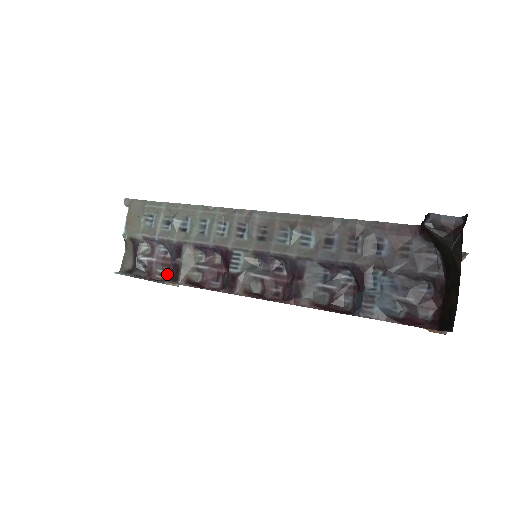
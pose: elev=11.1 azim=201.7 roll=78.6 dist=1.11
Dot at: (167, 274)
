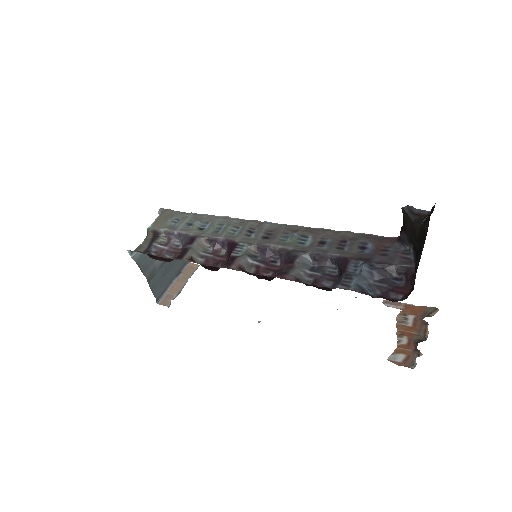
Dot at: occluded
